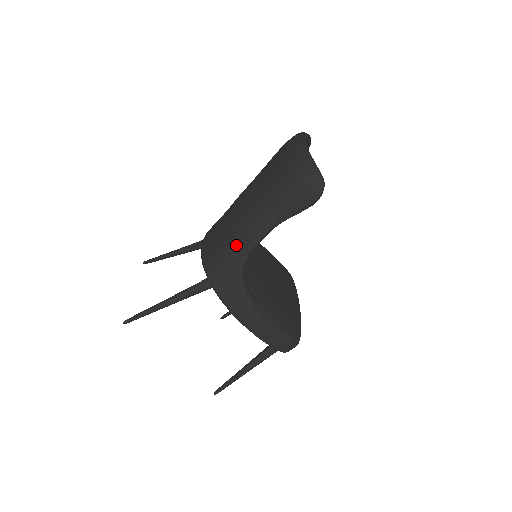
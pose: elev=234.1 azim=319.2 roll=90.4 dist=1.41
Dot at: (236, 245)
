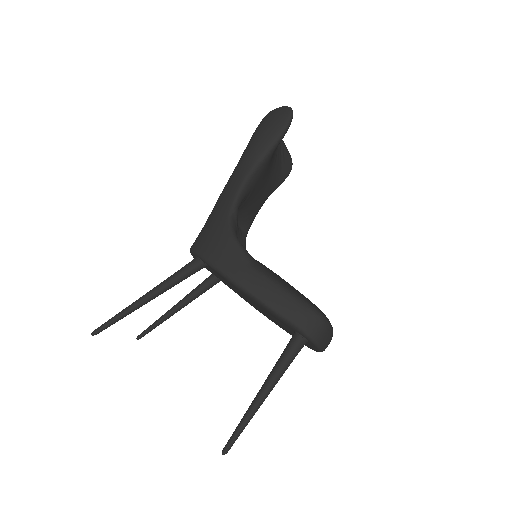
Dot at: (221, 203)
